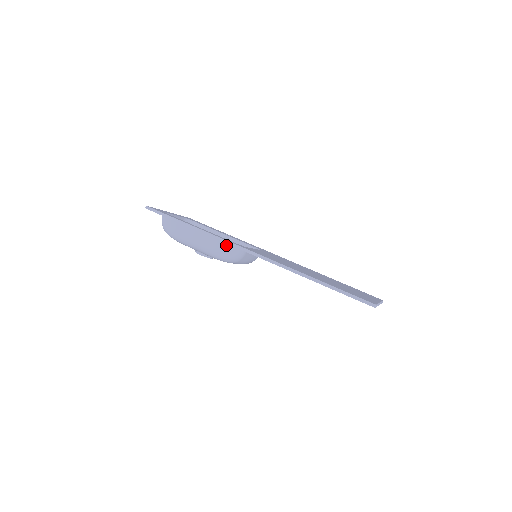
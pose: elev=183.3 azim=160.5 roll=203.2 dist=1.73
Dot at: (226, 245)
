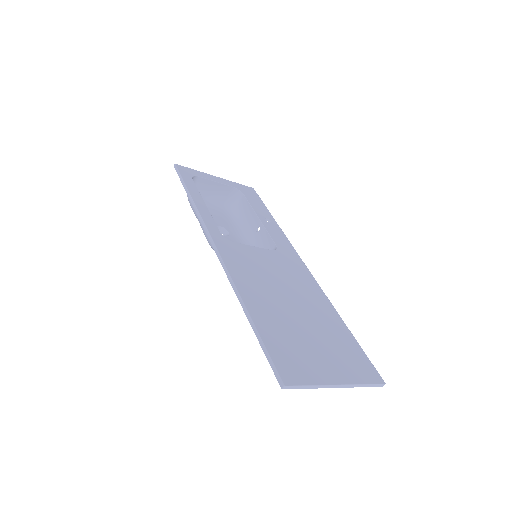
Dot at: occluded
